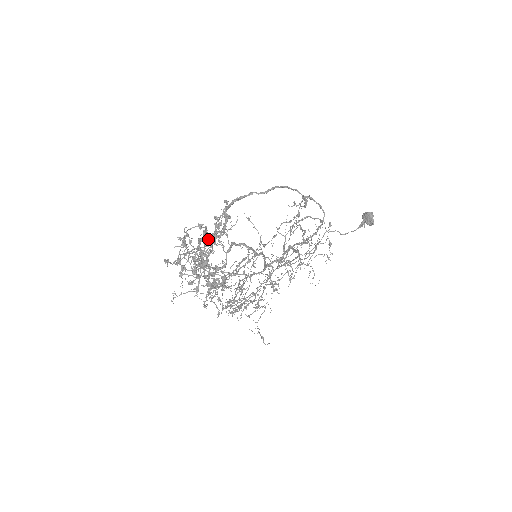
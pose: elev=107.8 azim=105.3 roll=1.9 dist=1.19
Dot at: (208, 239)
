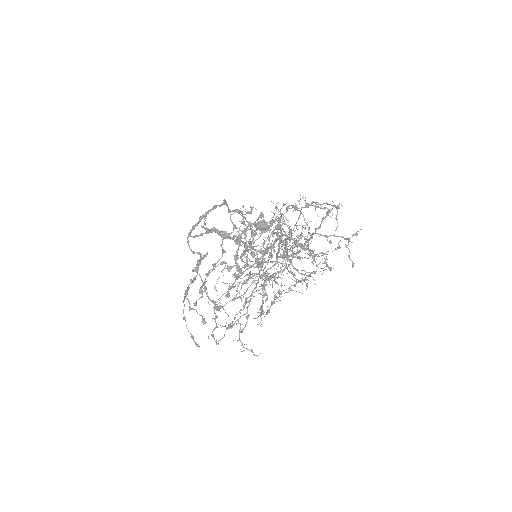
Dot at: (278, 222)
